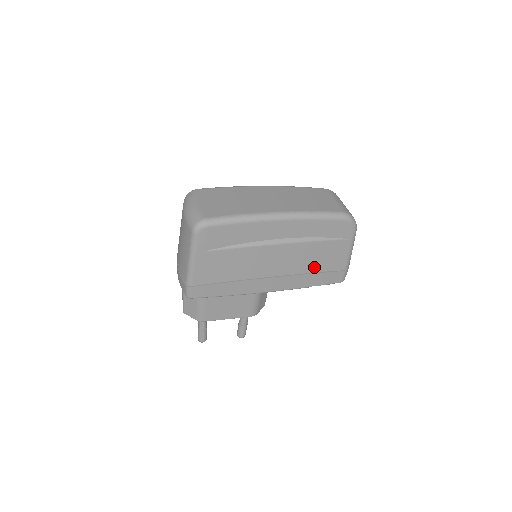
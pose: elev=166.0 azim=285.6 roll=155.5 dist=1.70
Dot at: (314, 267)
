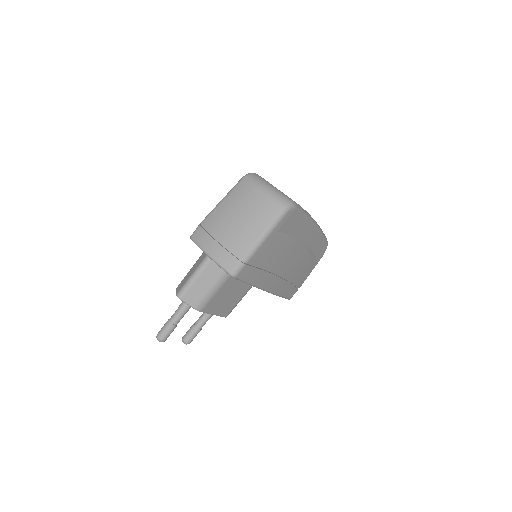
Dot at: (296, 278)
